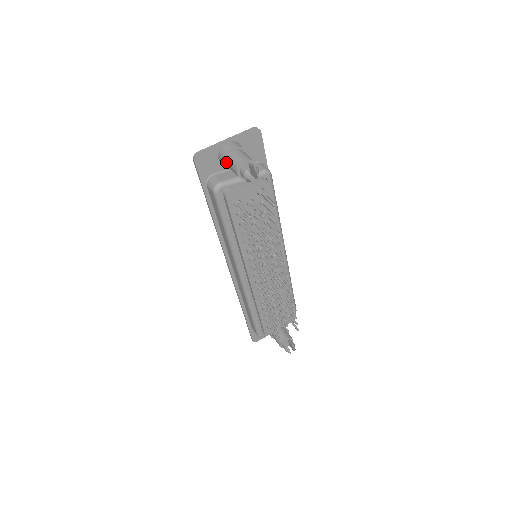
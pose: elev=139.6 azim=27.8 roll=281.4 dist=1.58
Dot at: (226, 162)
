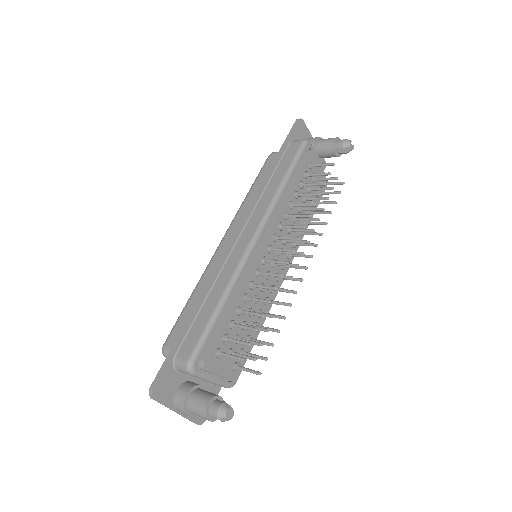
Dot at: (317, 141)
